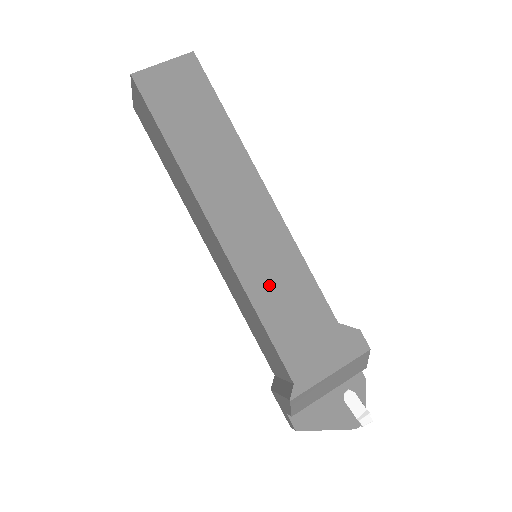
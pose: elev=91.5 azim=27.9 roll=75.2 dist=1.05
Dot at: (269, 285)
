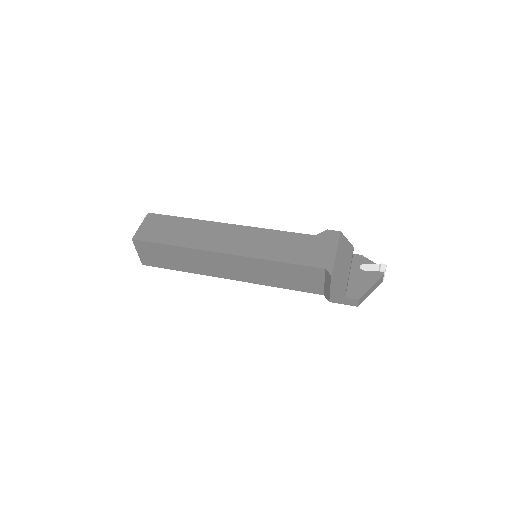
Dot at: (271, 249)
